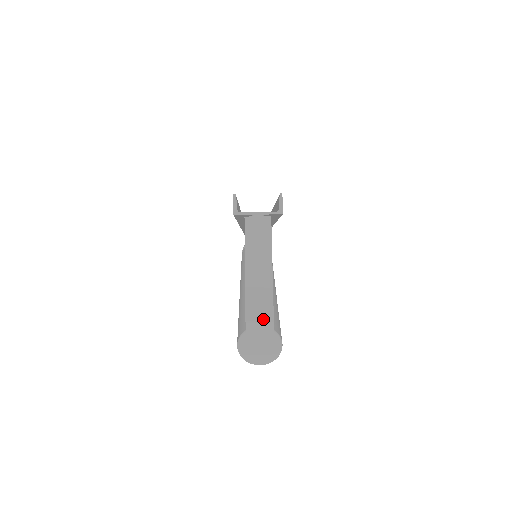
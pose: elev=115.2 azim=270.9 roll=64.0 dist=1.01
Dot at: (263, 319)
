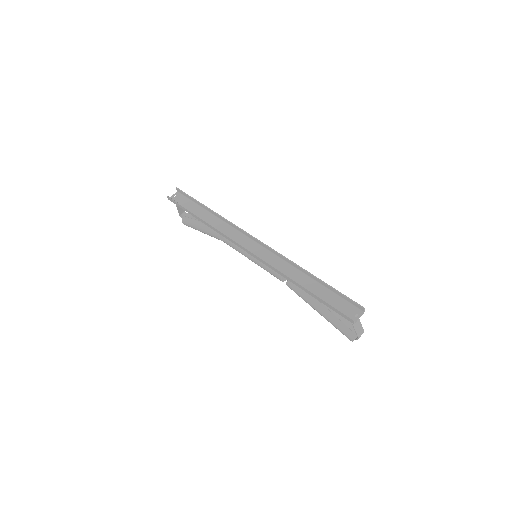
Dot at: occluded
